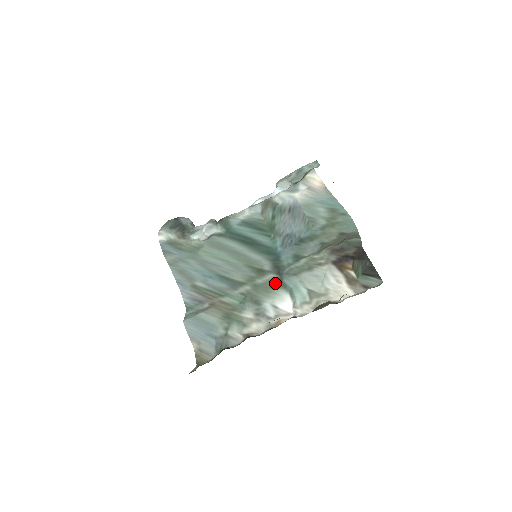
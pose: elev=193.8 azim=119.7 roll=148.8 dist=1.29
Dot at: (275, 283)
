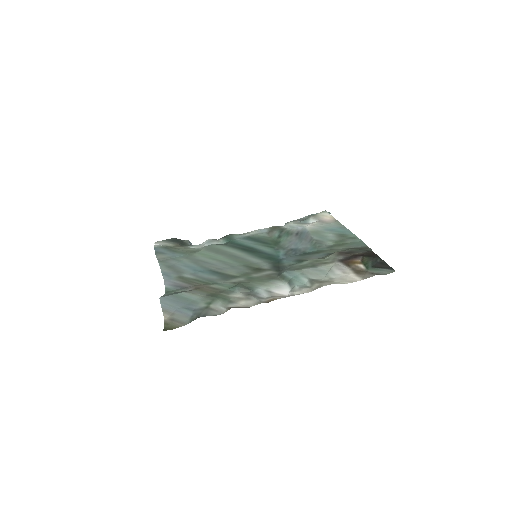
Dot at: (273, 276)
